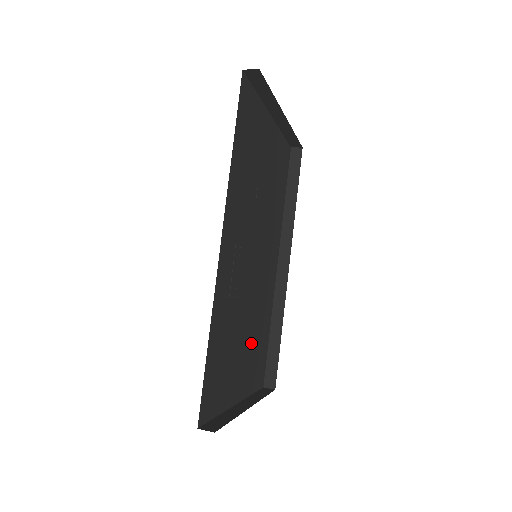
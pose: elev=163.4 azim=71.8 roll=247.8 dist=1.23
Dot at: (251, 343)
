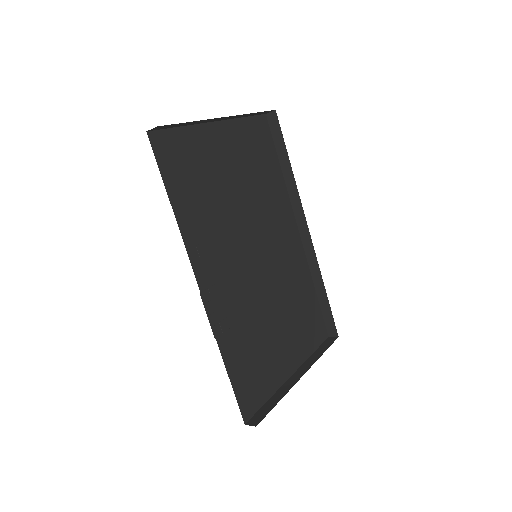
Dot at: (289, 320)
